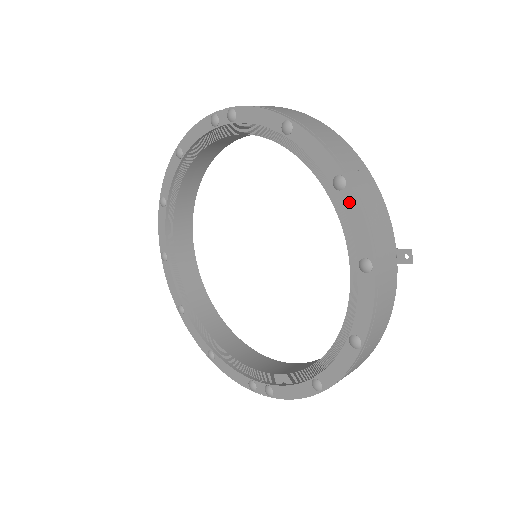
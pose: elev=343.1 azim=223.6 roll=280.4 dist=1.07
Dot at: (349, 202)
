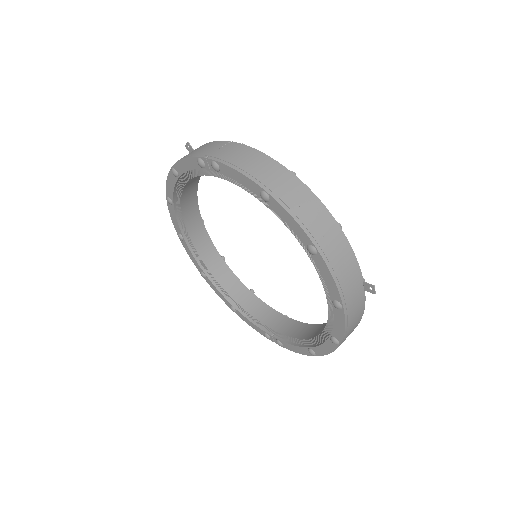
Dot at: (321, 264)
